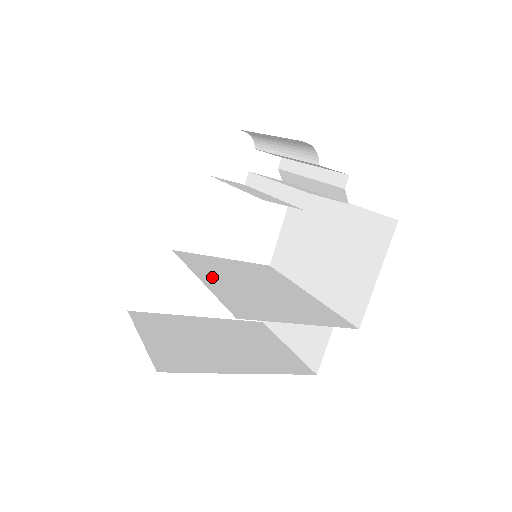
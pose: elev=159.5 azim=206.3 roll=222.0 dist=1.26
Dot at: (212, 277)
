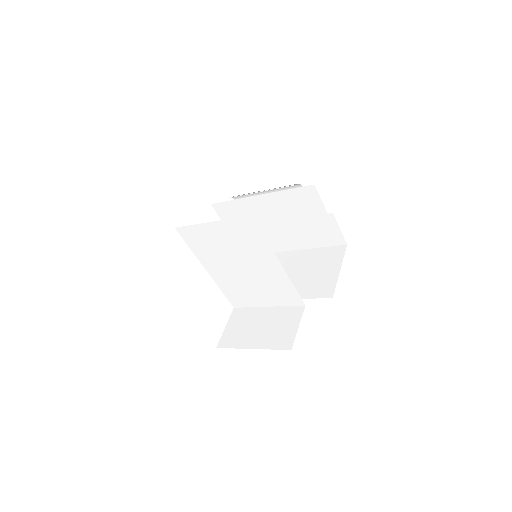
Dot at: (239, 247)
